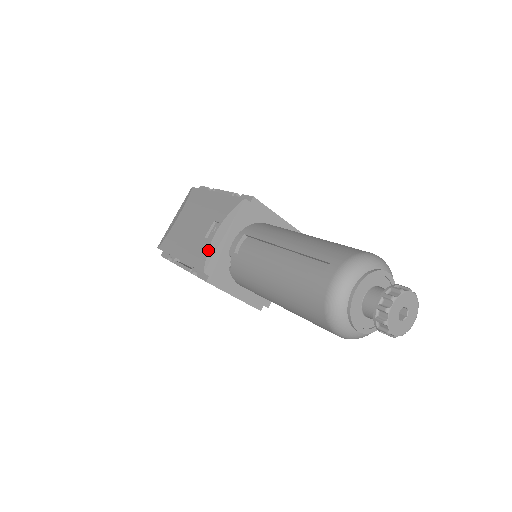
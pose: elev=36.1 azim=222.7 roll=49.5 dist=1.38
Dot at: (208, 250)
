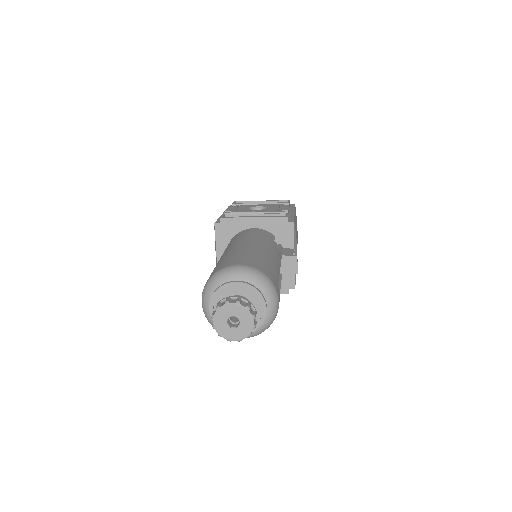
Dot at: occluded
